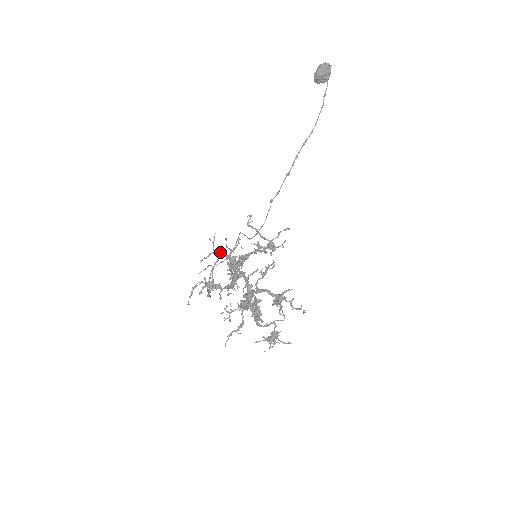
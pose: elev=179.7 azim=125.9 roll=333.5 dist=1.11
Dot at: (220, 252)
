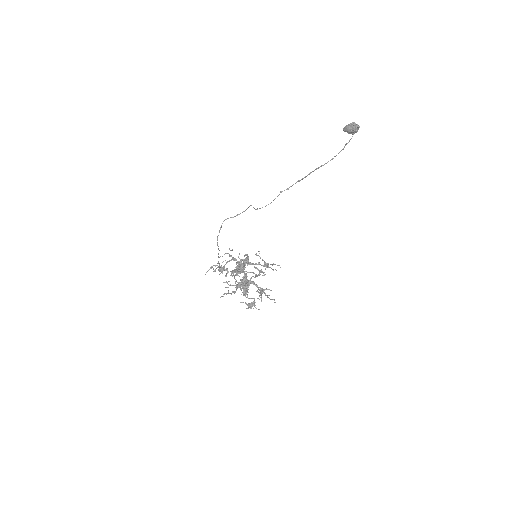
Dot at: (233, 258)
